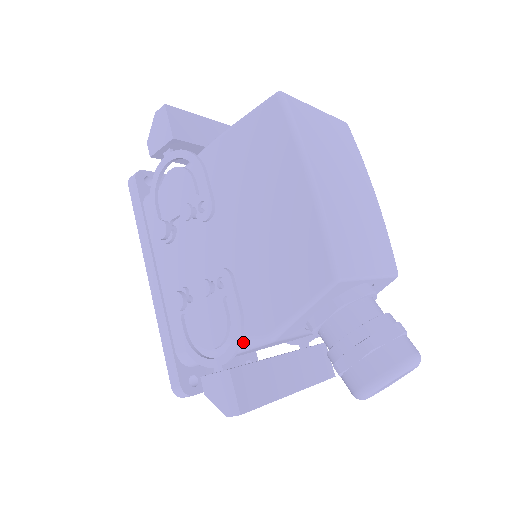
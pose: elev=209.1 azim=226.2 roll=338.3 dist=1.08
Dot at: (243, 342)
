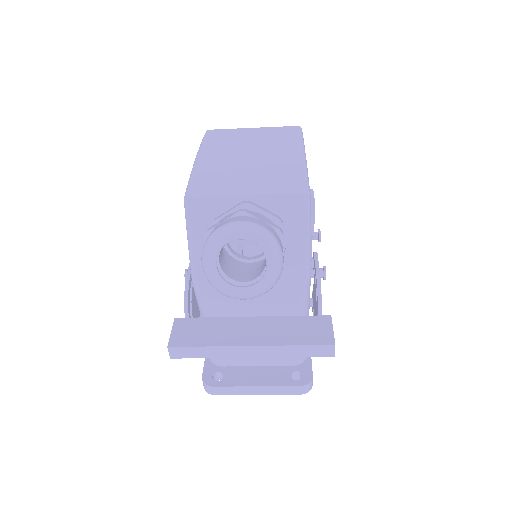
Dot at: (197, 301)
